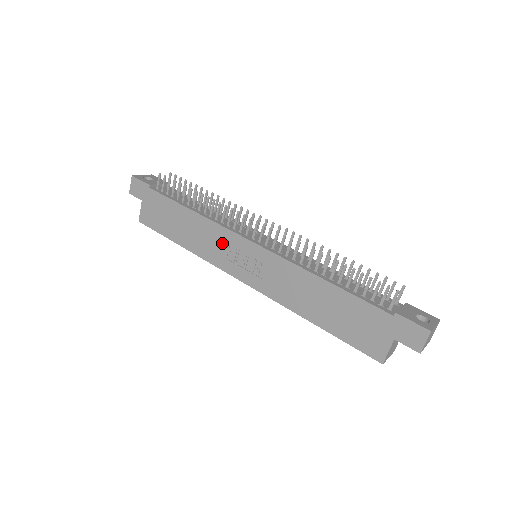
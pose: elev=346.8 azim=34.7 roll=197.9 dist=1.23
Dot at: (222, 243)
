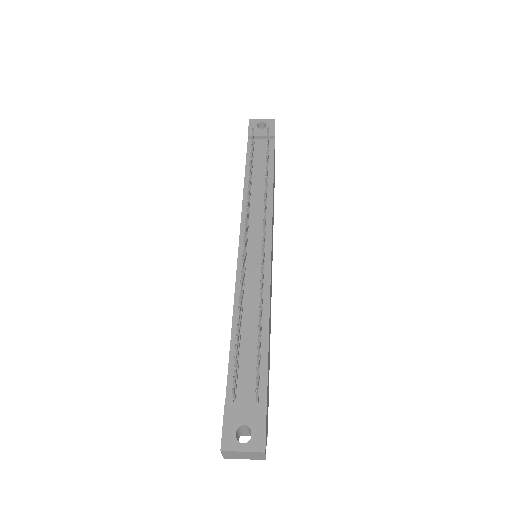
Dot at: occluded
